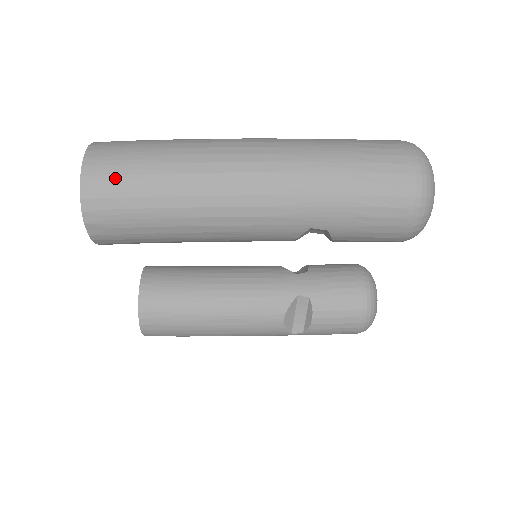
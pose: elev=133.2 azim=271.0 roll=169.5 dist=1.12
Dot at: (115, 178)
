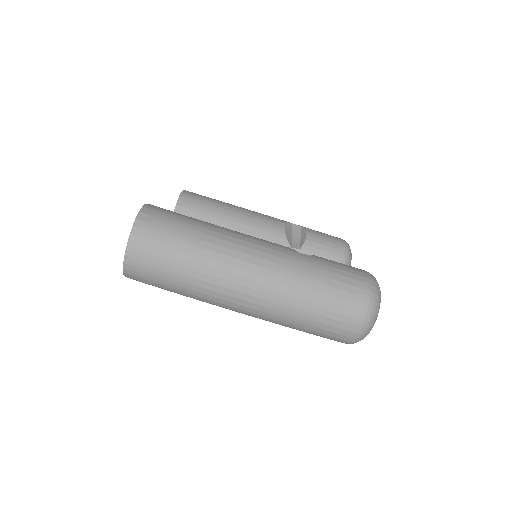
Dot at: (147, 272)
